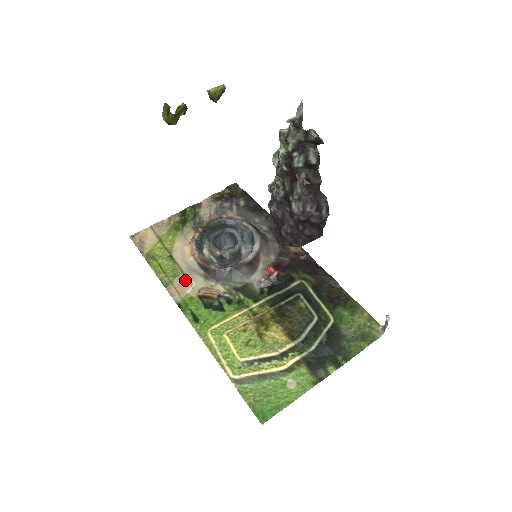
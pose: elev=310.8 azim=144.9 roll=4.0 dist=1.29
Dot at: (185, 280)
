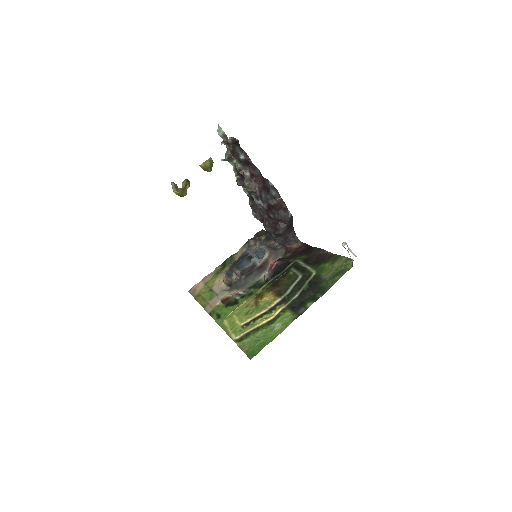
Dot at: (217, 298)
